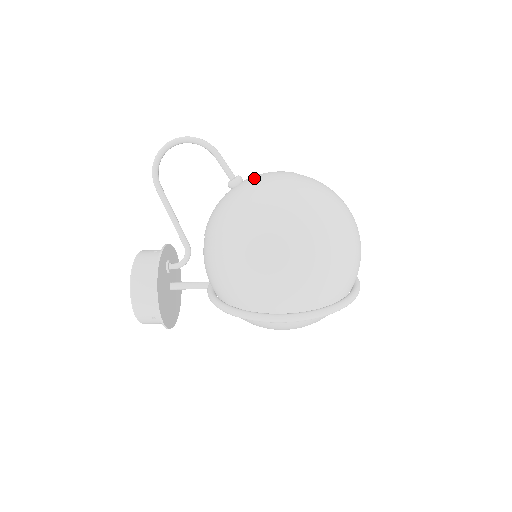
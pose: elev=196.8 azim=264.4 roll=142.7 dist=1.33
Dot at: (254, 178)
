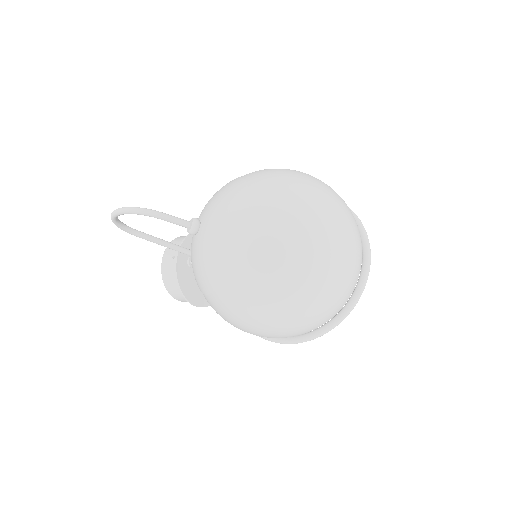
Dot at: (206, 231)
